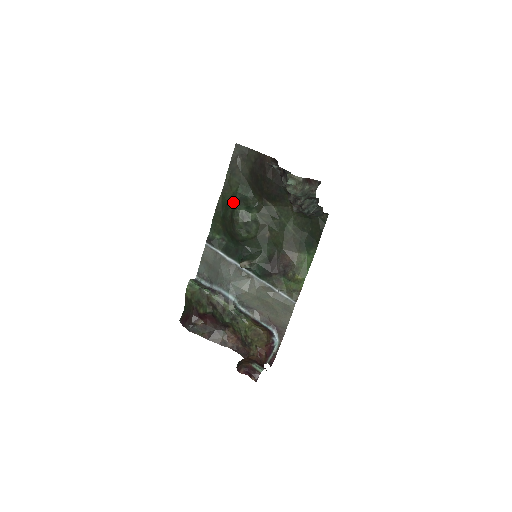
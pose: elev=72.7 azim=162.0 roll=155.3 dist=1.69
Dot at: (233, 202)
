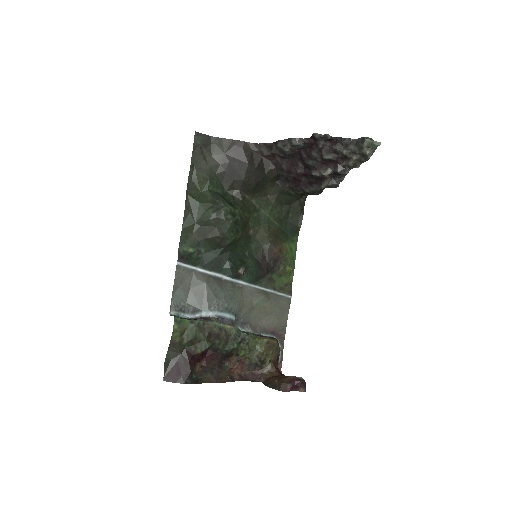
Dot at: (210, 201)
